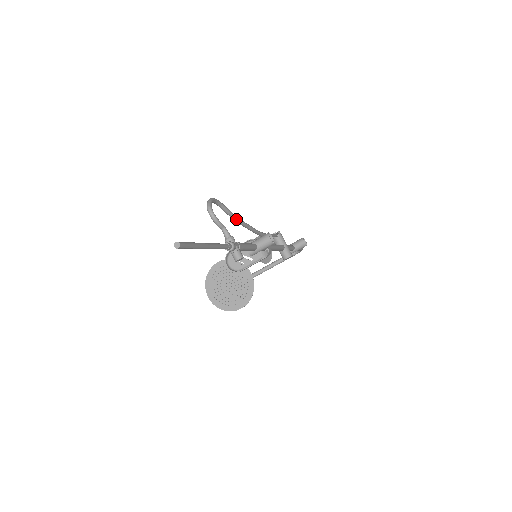
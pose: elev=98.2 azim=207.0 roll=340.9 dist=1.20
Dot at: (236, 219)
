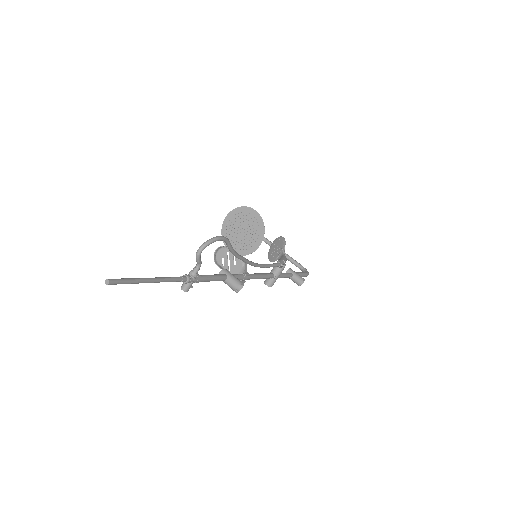
Dot at: (233, 254)
